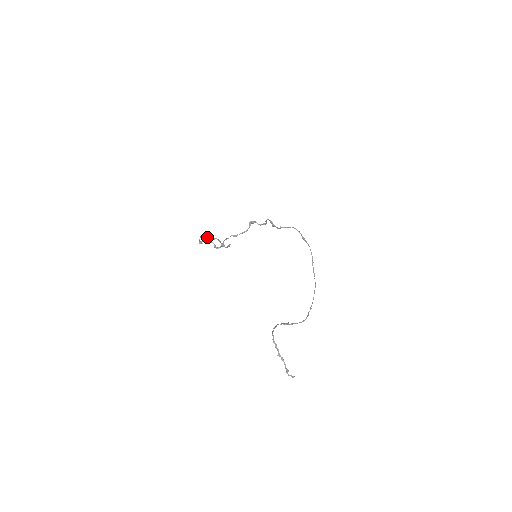
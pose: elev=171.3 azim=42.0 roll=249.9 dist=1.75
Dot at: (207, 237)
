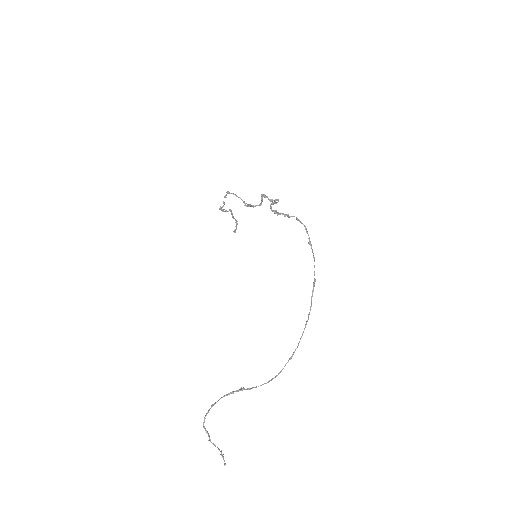
Dot at: (234, 194)
